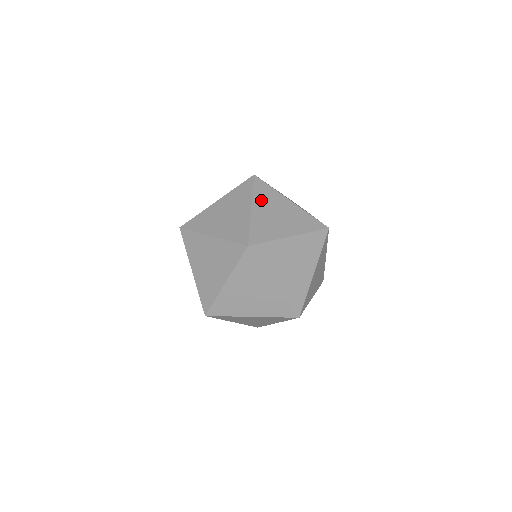
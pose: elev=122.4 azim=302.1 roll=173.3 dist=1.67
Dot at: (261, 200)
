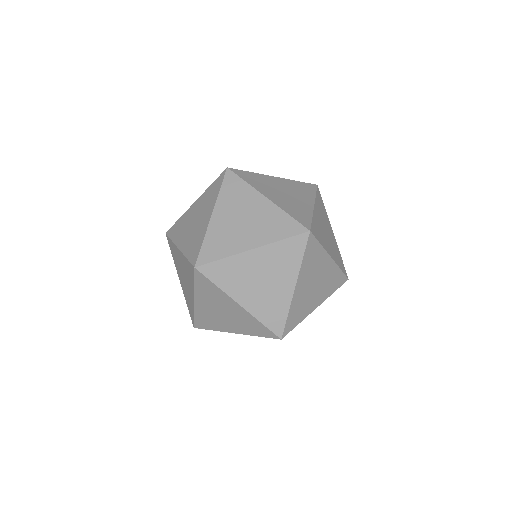
Dot at: occluded
